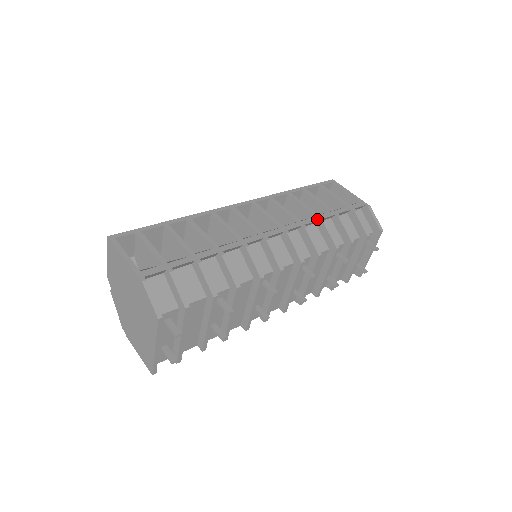
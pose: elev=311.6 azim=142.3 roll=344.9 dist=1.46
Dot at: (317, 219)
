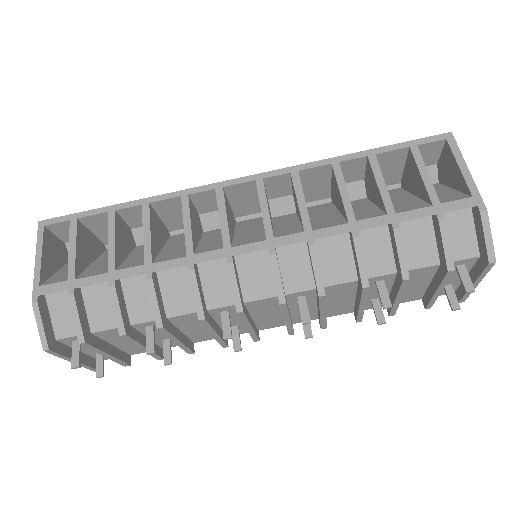
Dot at: (345, 230)
